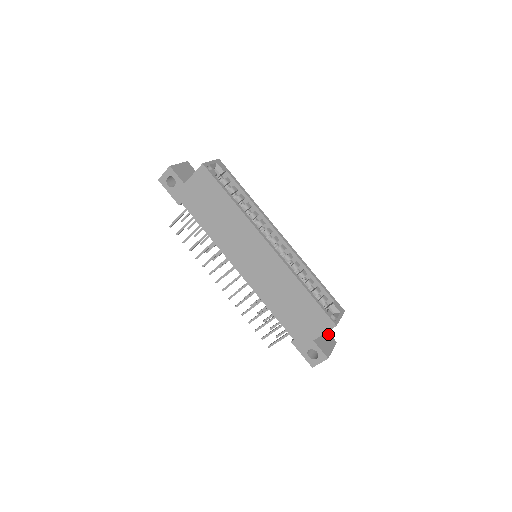
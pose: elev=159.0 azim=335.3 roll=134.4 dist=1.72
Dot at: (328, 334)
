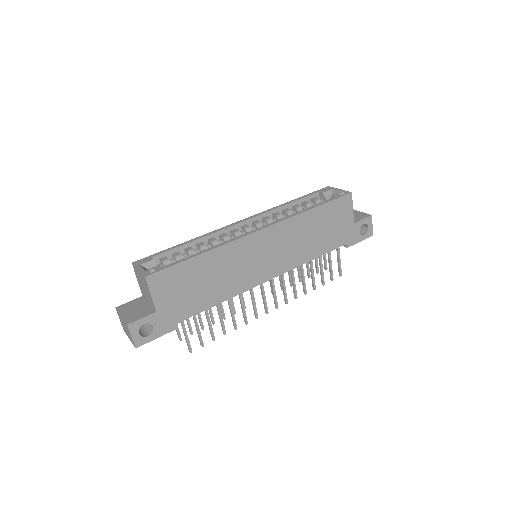
Dot at: occluded
